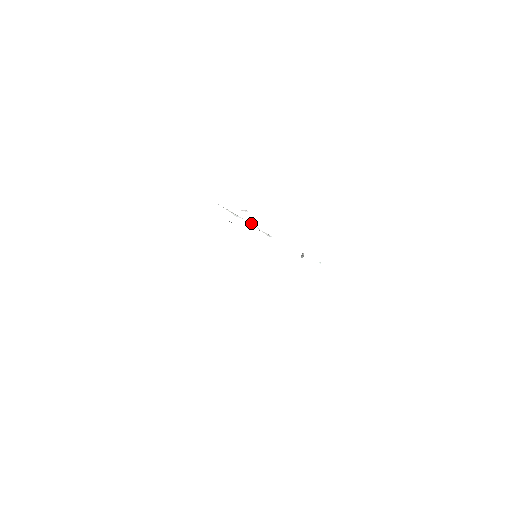
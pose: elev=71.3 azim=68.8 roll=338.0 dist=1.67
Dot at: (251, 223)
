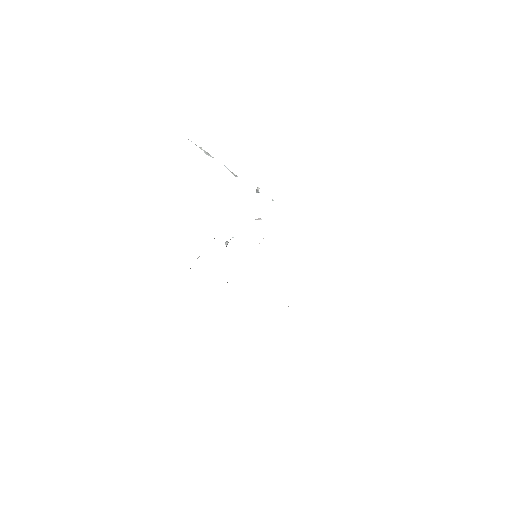
Dot at: occluded
